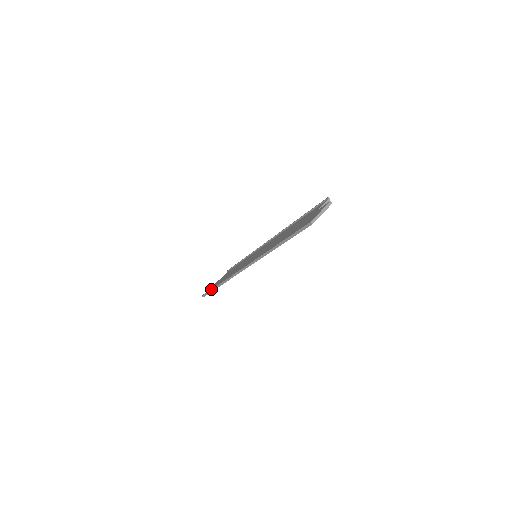
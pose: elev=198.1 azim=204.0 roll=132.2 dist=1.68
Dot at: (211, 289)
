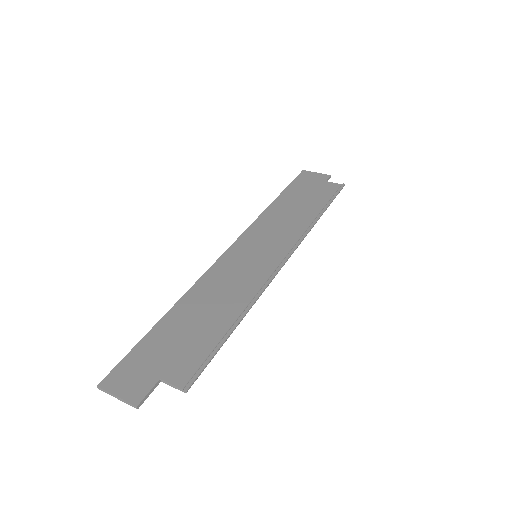
Dot at: (286, 187)
